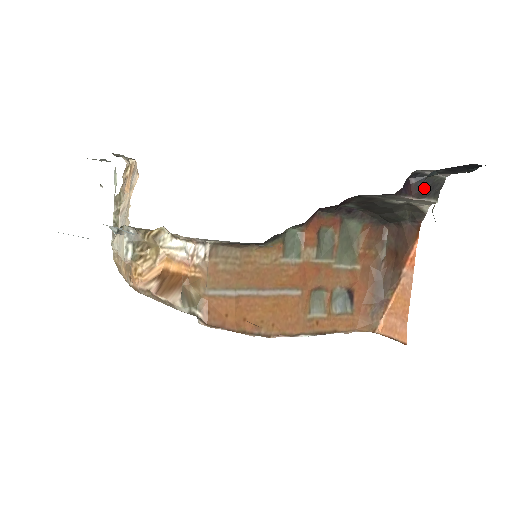
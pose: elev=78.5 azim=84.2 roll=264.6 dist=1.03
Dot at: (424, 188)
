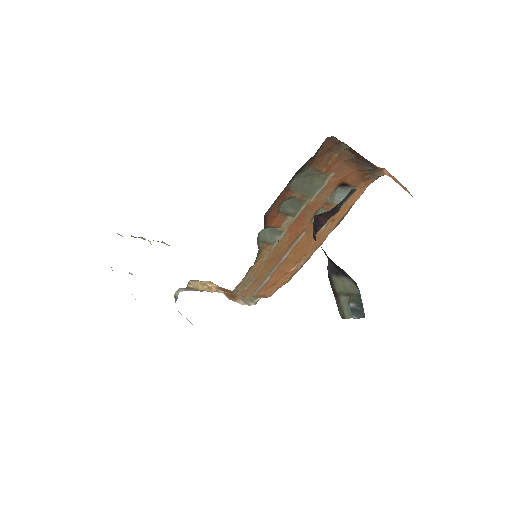
Dot at: (335, 209)
